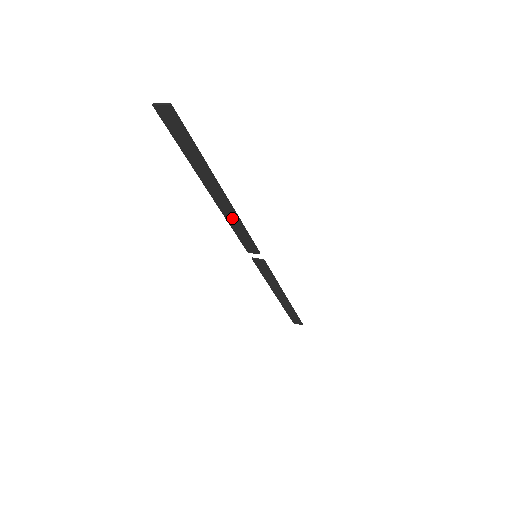
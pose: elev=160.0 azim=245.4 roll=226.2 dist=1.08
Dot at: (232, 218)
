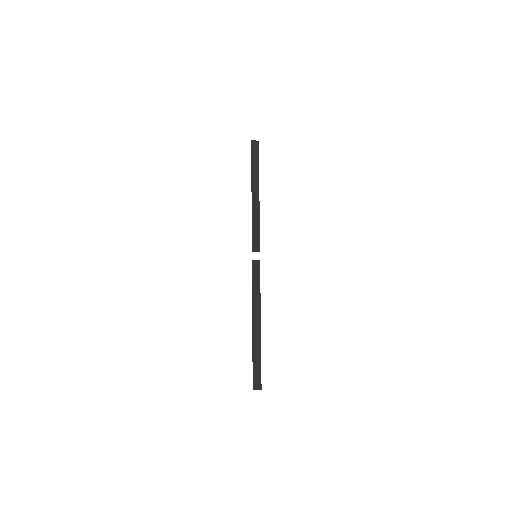
Dot at: (256, 213)
